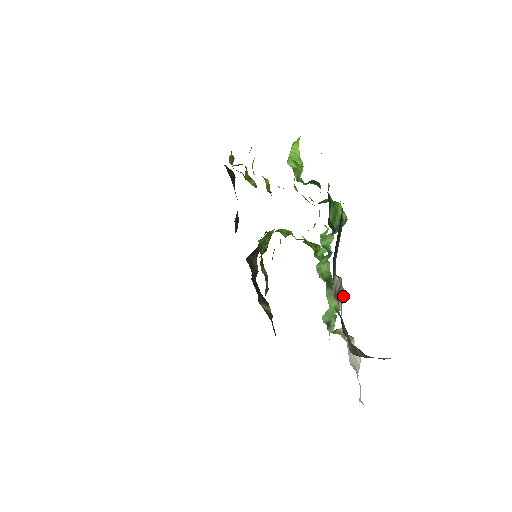
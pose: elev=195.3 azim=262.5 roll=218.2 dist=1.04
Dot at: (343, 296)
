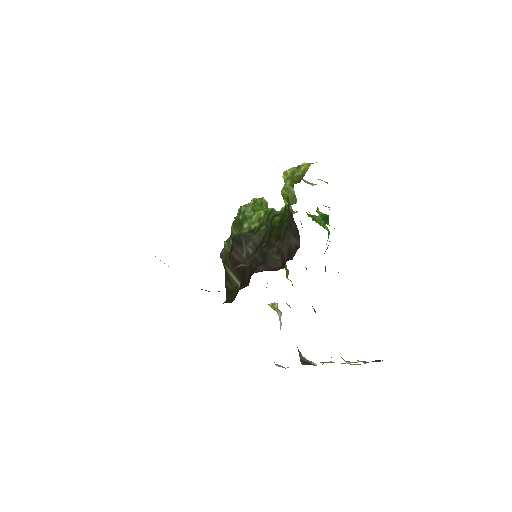
Dot at: occluded
